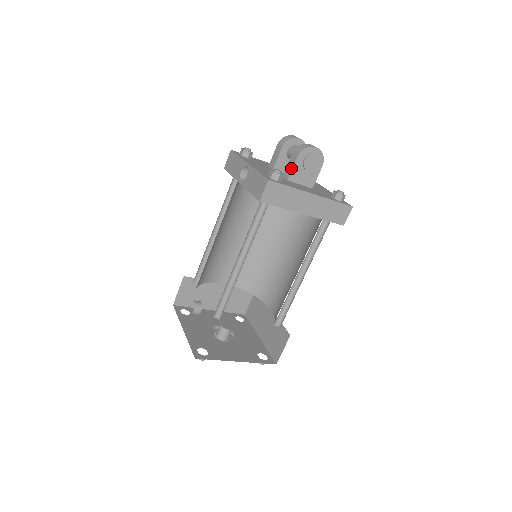
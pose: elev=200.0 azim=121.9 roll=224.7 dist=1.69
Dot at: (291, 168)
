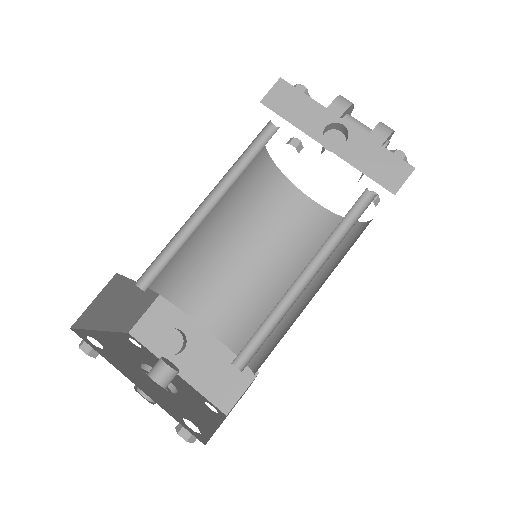
Dot at: occluded
